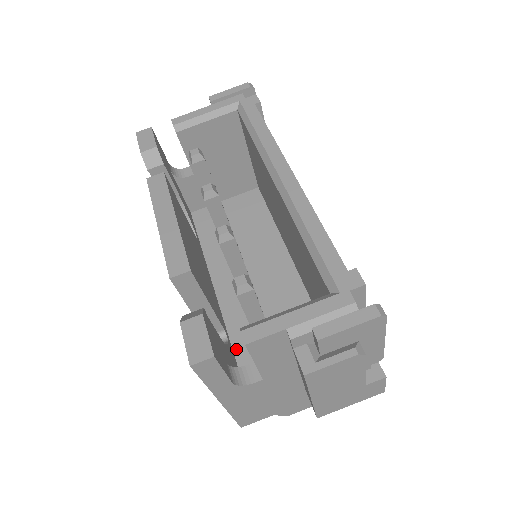
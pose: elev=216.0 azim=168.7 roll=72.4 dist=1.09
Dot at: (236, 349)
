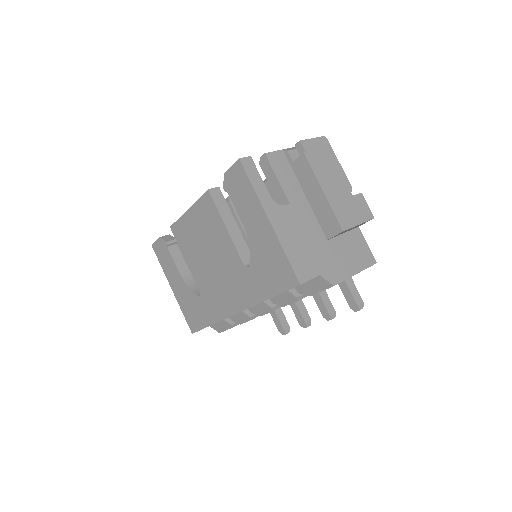
Dot at: occluded
